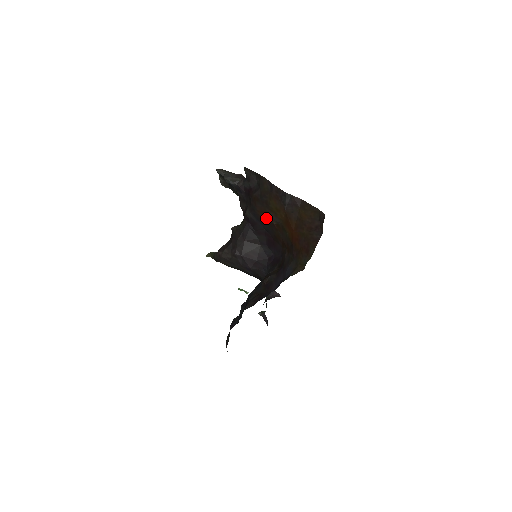
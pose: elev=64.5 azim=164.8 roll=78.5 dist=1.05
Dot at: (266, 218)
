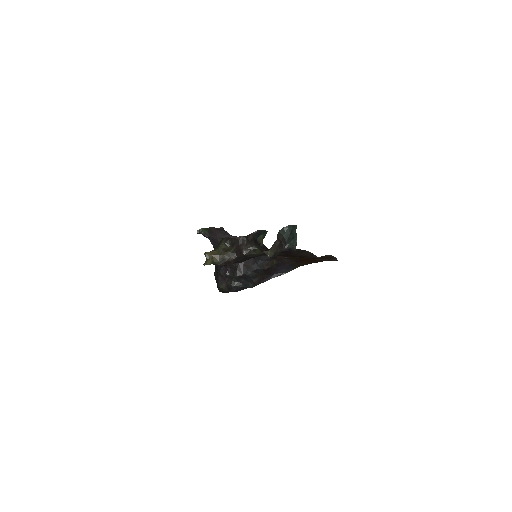
Dot at: occluded
